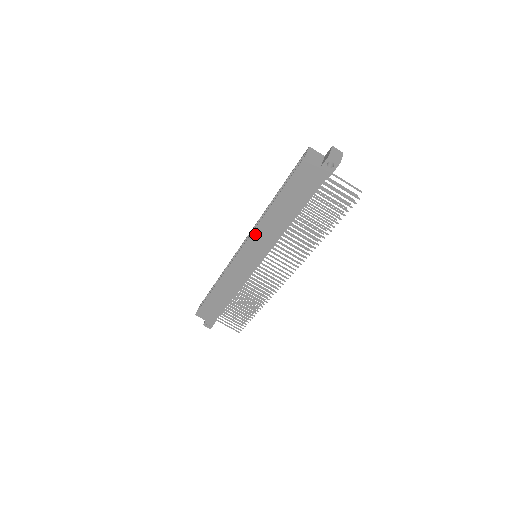
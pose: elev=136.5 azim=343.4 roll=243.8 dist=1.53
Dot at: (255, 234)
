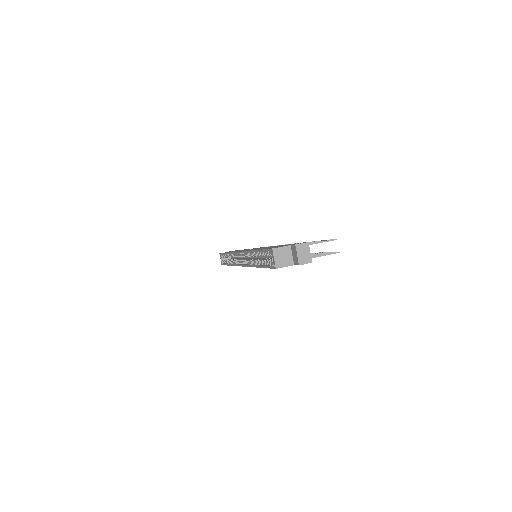
Dot at: occluded
